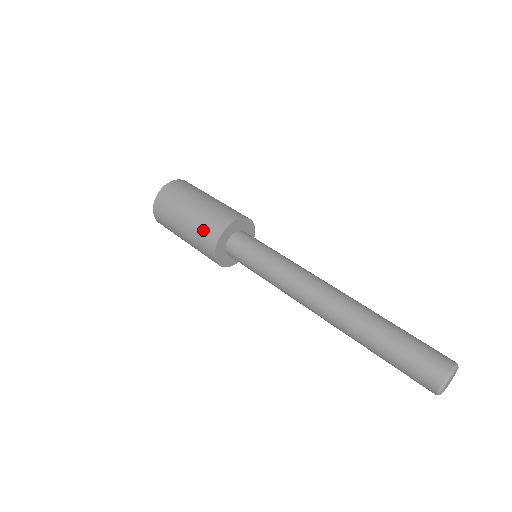
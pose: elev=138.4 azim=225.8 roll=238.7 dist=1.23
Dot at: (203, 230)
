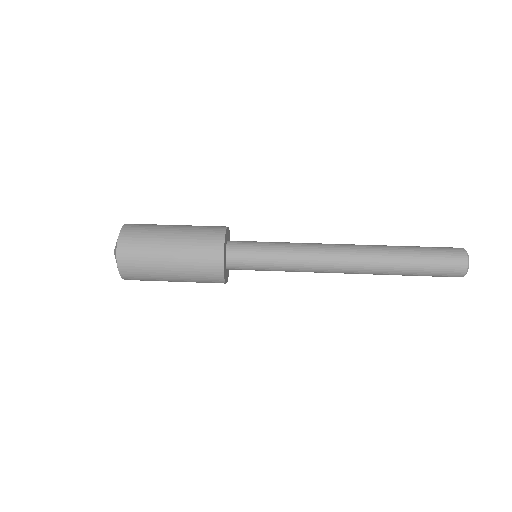
Dot at: (203, 229)
